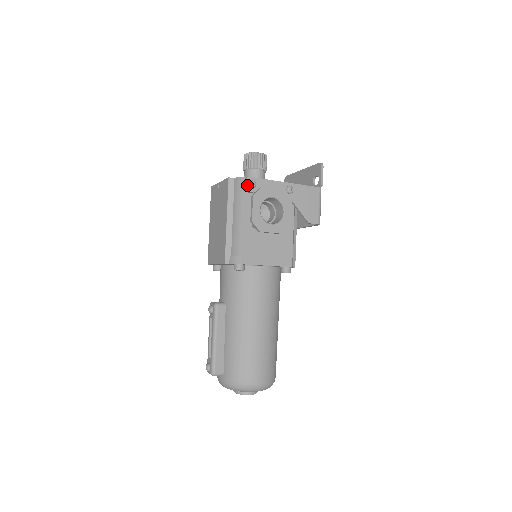
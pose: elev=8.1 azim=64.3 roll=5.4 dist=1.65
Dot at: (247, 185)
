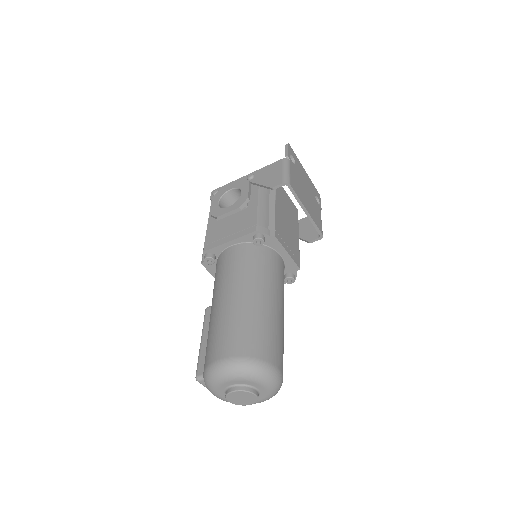
Dot at: (212, 196)
